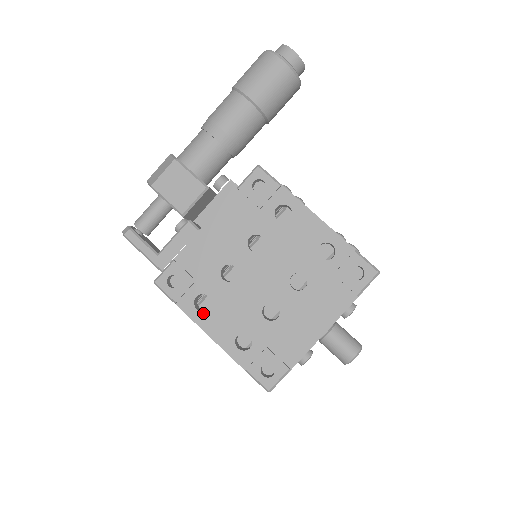
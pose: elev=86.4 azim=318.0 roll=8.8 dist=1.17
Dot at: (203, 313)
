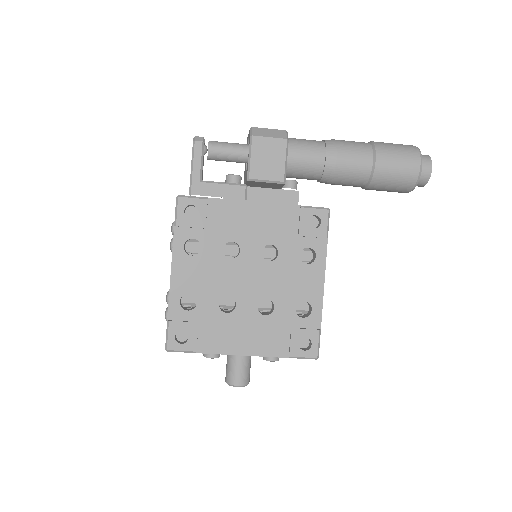
Dot at: (185, 254)
